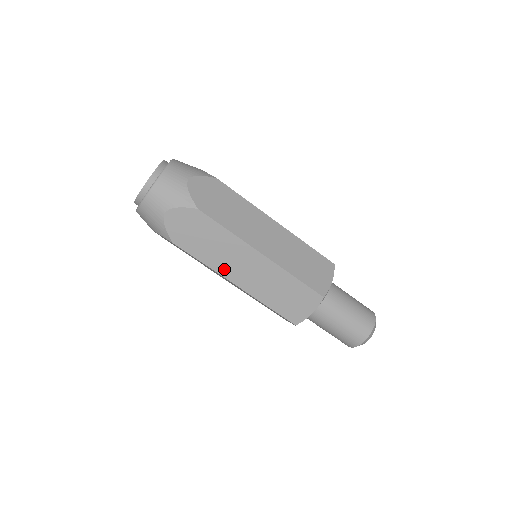
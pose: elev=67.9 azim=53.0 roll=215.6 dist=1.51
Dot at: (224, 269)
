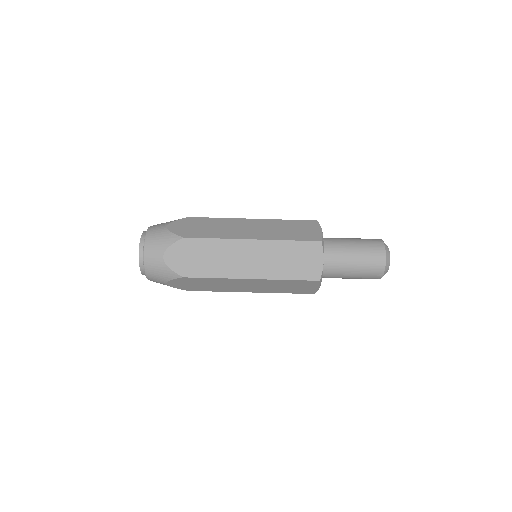
Dot at: (233, 272)
